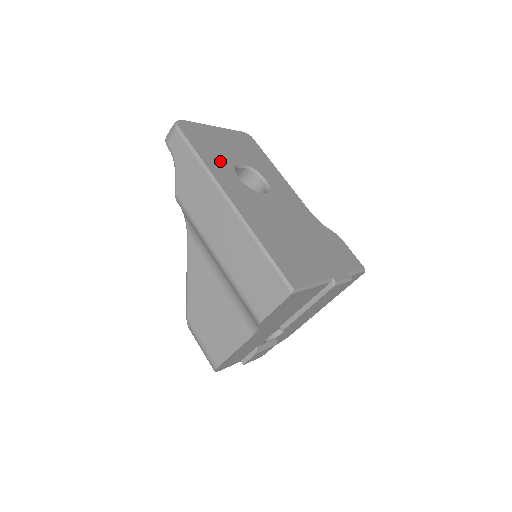
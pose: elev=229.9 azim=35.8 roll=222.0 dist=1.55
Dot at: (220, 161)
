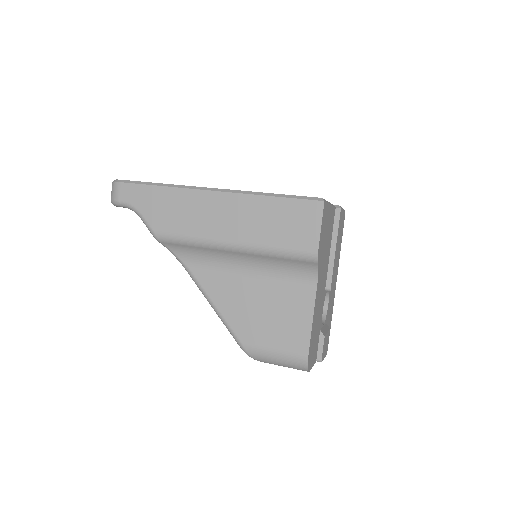
Dot at: occluded
